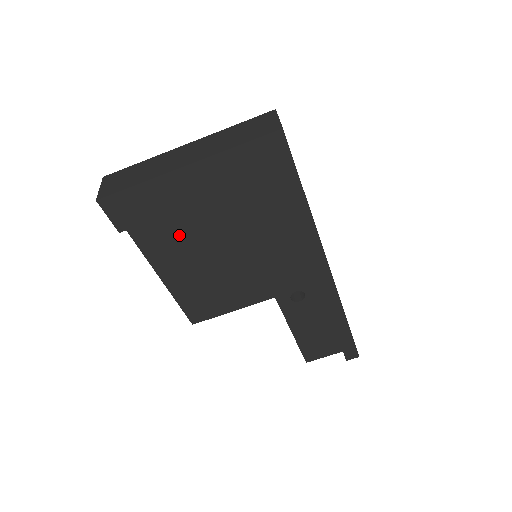
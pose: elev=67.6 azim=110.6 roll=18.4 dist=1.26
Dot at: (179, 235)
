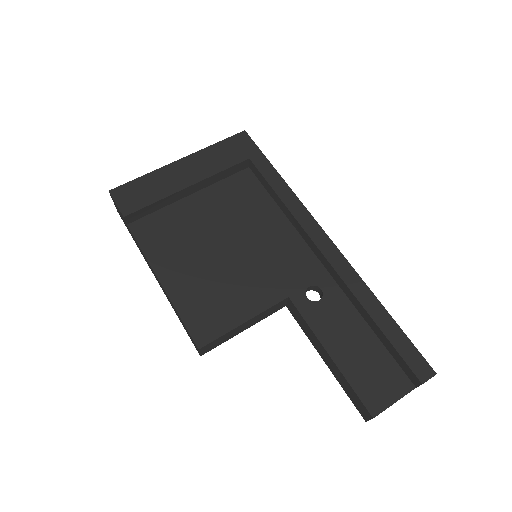
Dot at: (178, 231)
